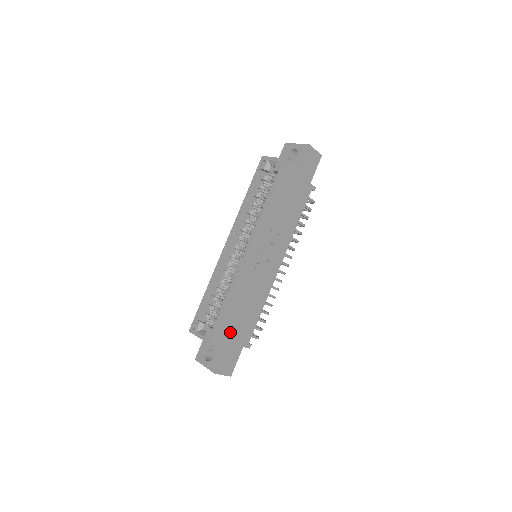
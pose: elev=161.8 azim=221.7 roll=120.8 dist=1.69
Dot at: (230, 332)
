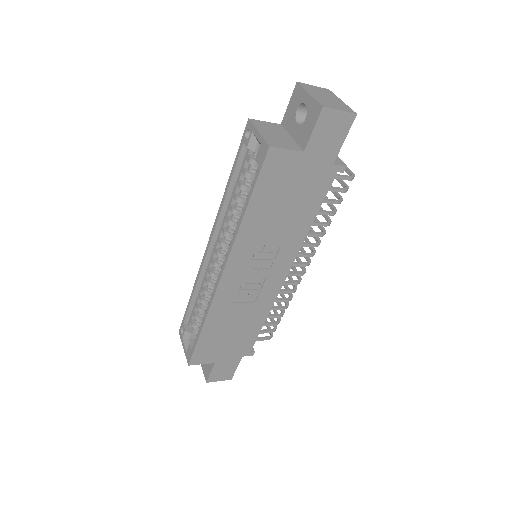
Dot at: (217, 350)
